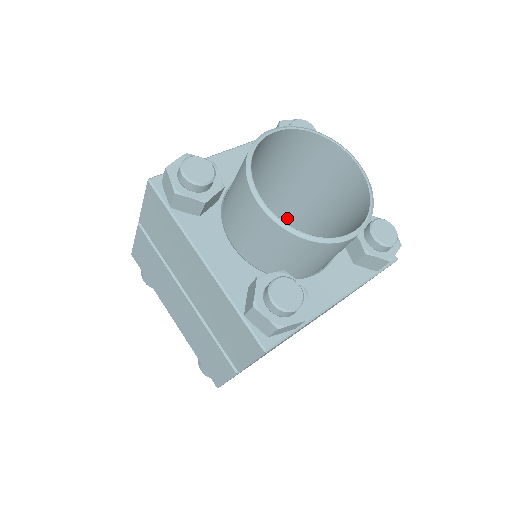
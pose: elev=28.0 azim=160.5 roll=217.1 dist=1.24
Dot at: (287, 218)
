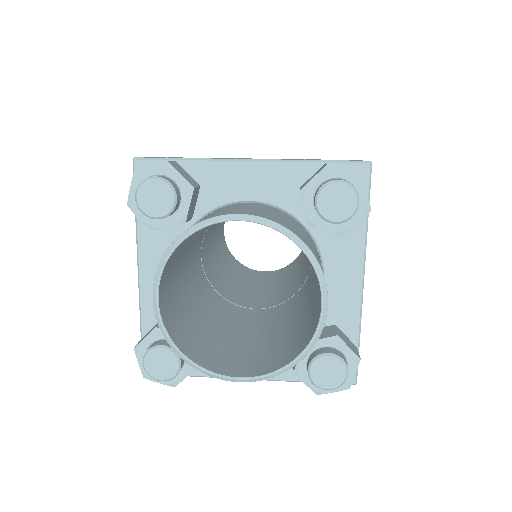
Dot at: occluded
